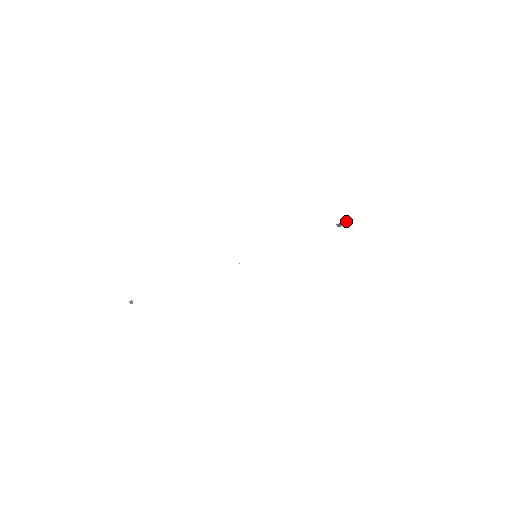
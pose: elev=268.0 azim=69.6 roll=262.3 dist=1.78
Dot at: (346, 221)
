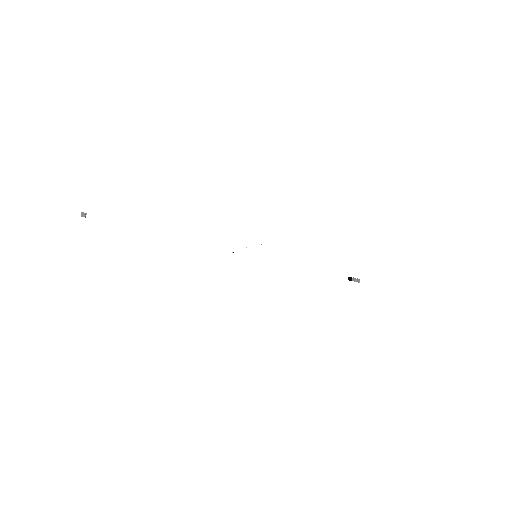
Dot at: (359, 279)
